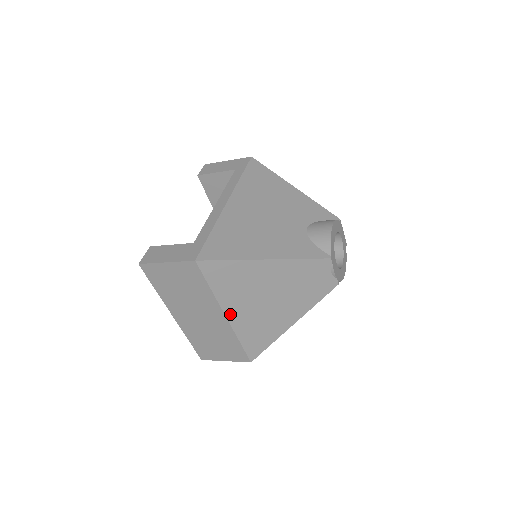
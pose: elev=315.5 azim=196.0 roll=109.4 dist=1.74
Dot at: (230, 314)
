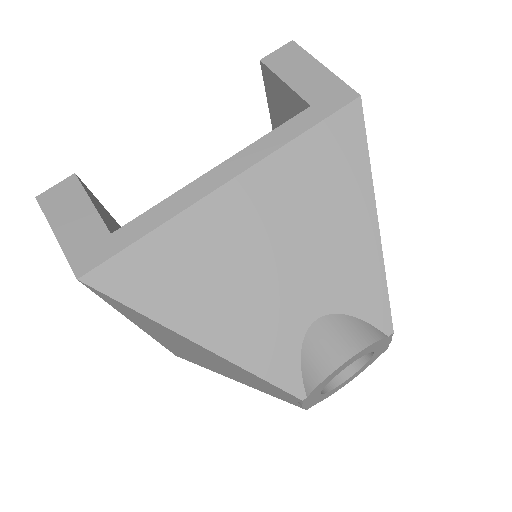
Dot at: (144, 329)
